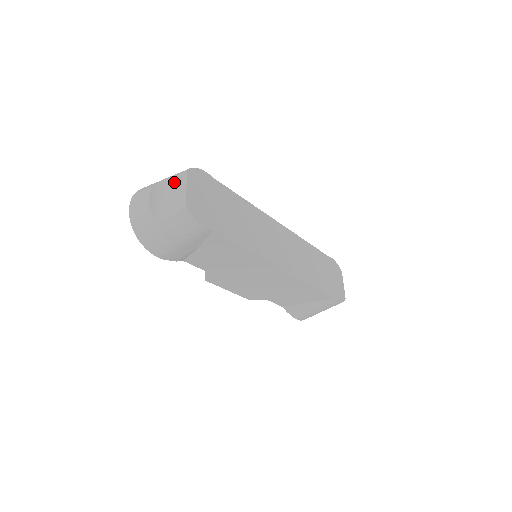
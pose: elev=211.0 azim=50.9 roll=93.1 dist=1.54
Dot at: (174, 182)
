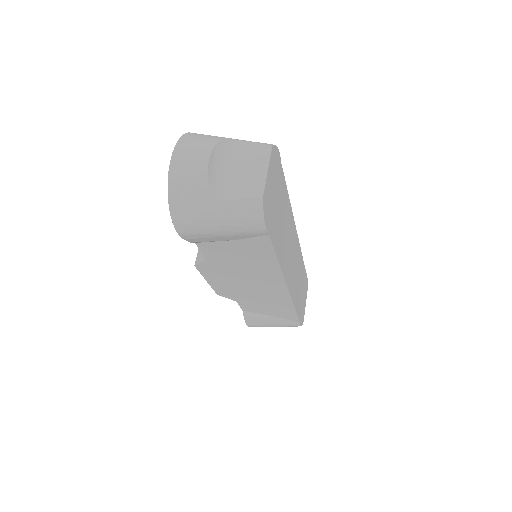
Dot at: (246, 152)
